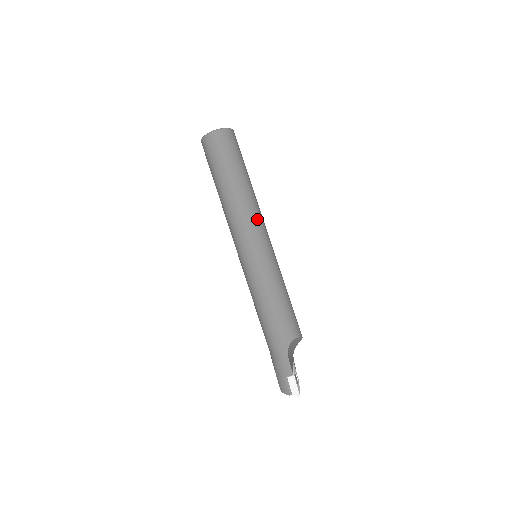
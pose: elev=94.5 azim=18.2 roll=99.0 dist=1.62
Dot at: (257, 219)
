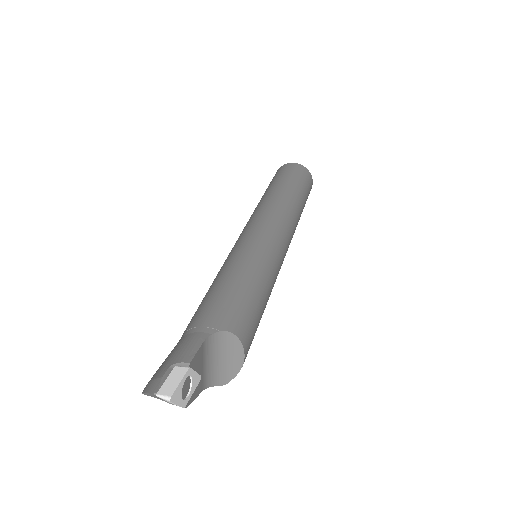
Dot at: (287, 222)
